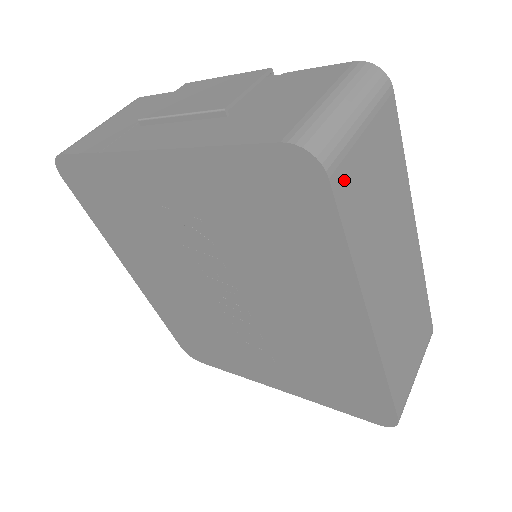
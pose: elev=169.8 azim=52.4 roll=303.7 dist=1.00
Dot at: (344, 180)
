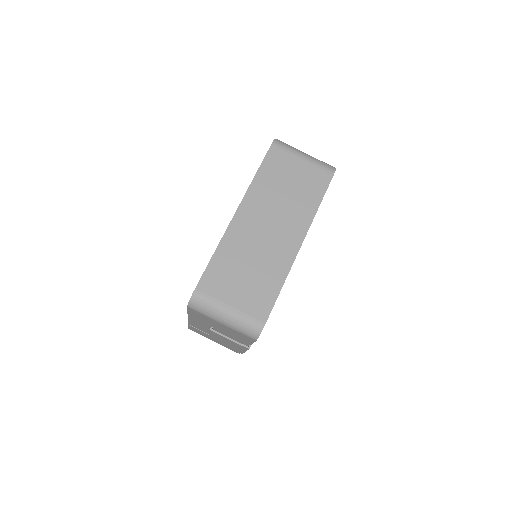
Dot at: (277, 155)
